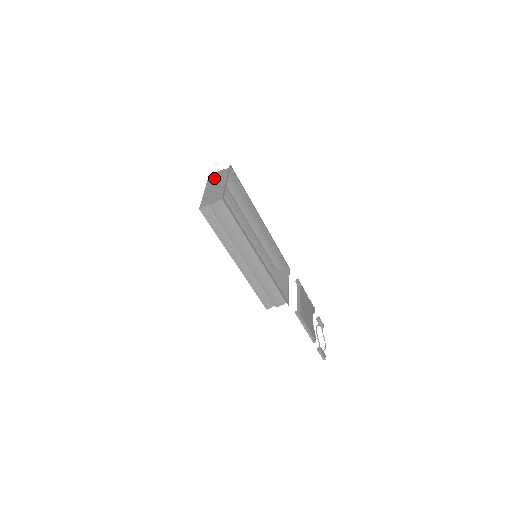
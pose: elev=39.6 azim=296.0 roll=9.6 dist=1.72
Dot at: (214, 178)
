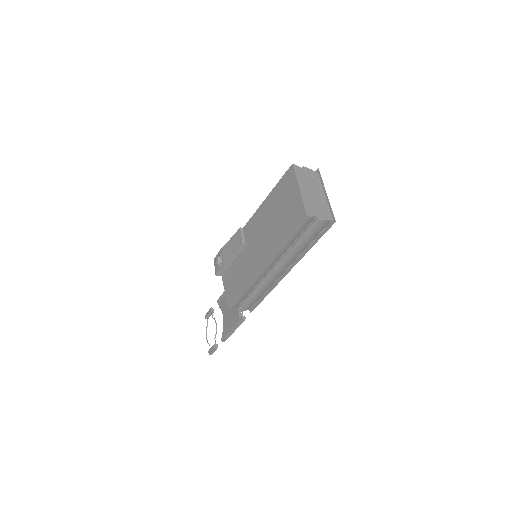
Dot at: (304, 175)
